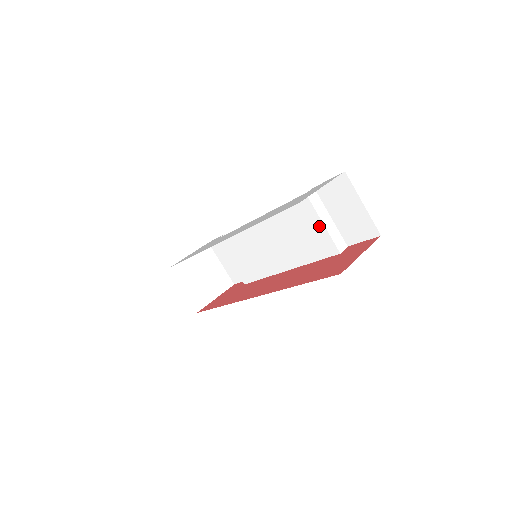
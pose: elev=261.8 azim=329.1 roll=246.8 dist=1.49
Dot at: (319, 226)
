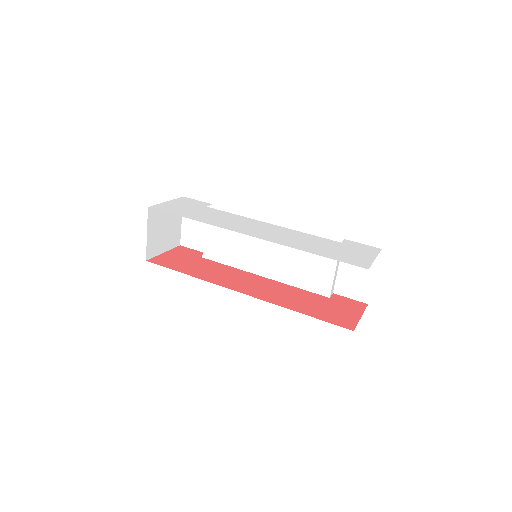
Dot at: (330, 270)
